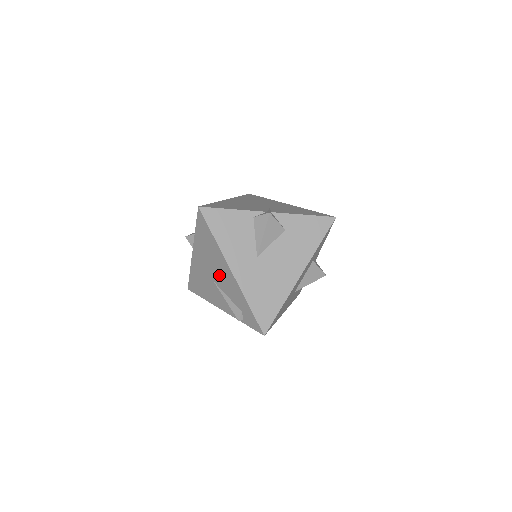
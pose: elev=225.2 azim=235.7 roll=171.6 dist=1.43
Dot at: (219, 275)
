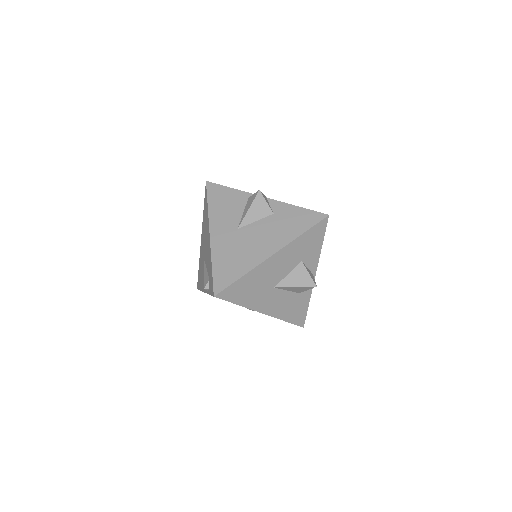
Dot at: (206, 247)
